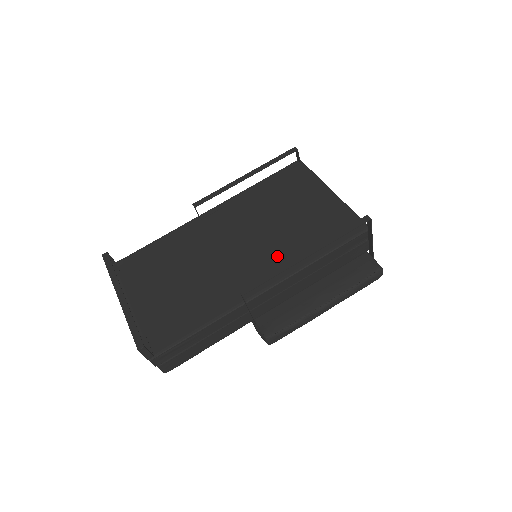
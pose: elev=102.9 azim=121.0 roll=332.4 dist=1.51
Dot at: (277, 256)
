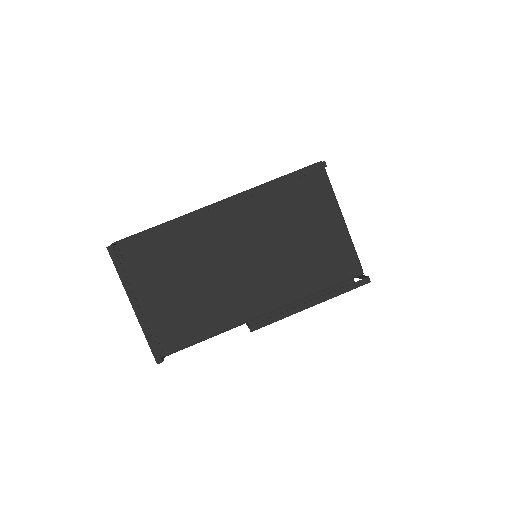
Dot at: (281, 282)
